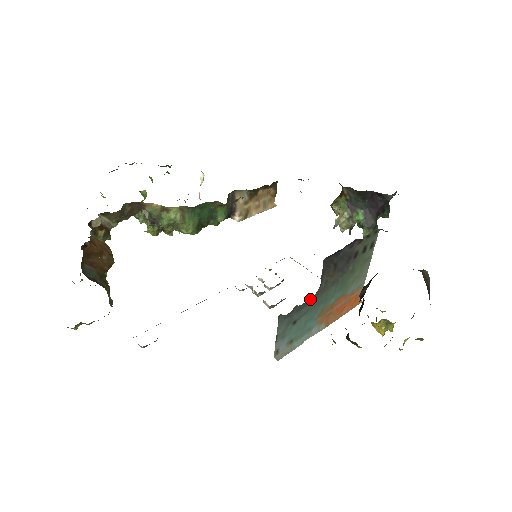
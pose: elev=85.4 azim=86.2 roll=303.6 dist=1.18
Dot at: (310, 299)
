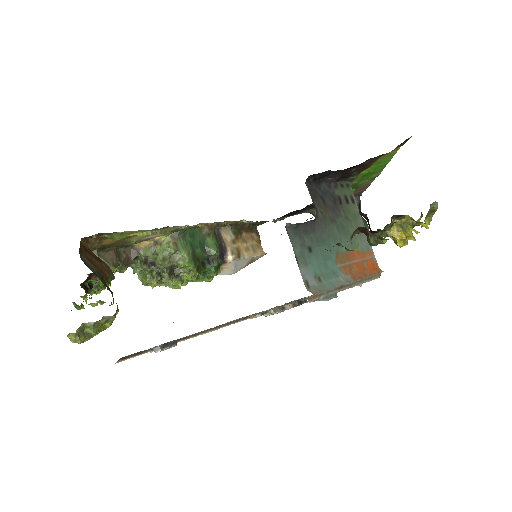
Dot at: (313, 223)
